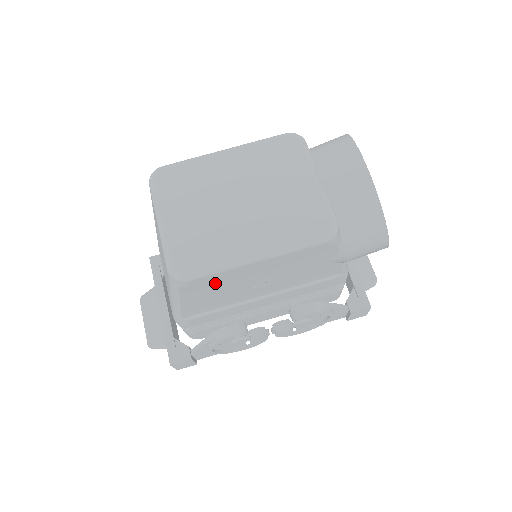
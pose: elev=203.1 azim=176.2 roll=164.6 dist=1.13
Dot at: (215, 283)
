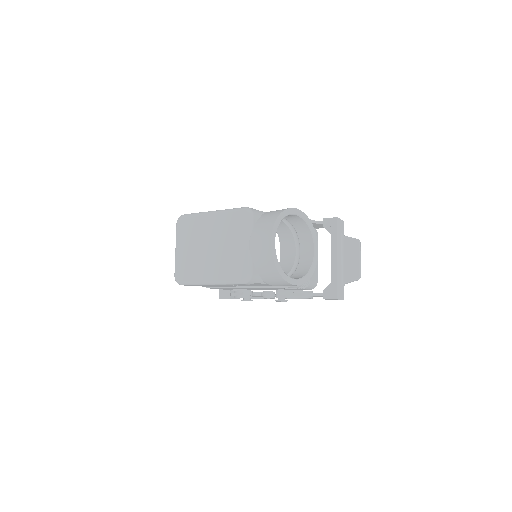
Dot at: occluded
